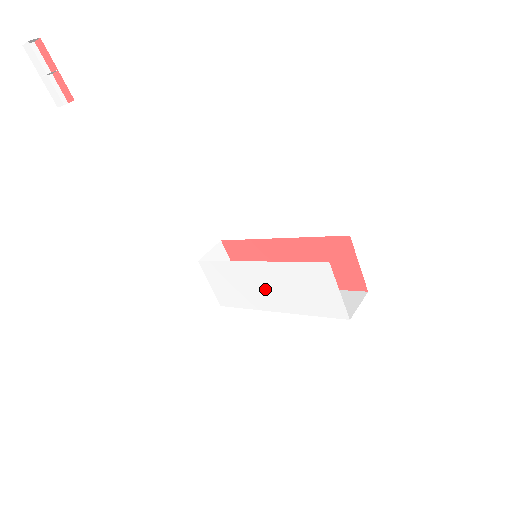
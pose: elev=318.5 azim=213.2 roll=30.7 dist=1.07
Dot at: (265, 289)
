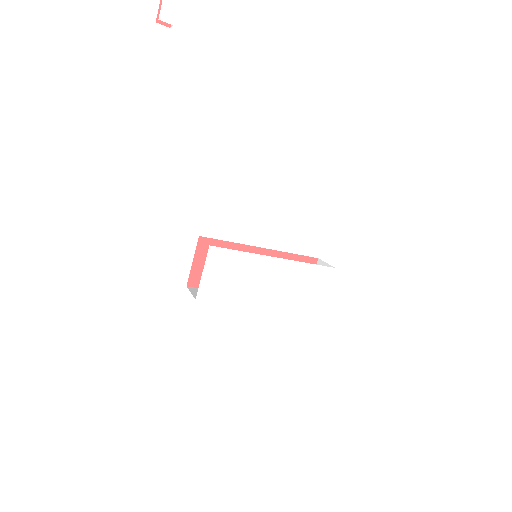
Dot at: (267, 284)
